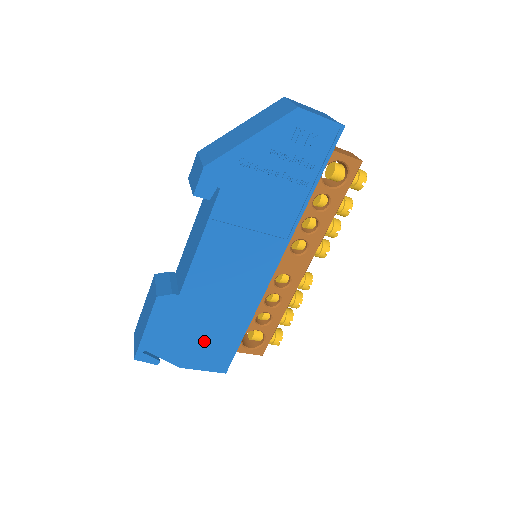
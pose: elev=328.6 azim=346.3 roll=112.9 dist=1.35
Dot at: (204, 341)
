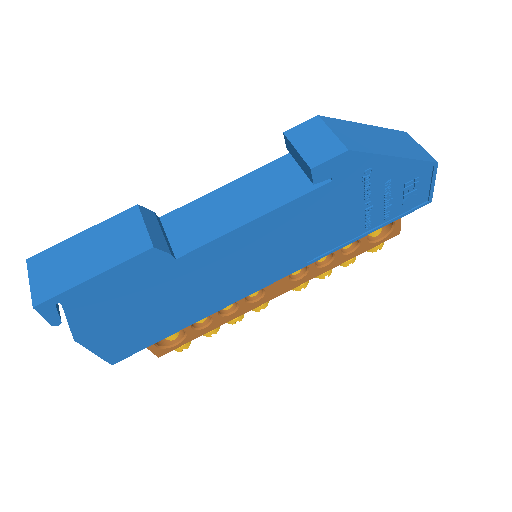
Dot at: (135, 321)
